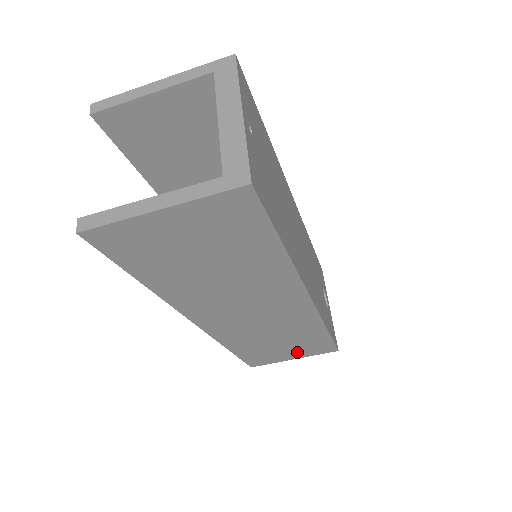
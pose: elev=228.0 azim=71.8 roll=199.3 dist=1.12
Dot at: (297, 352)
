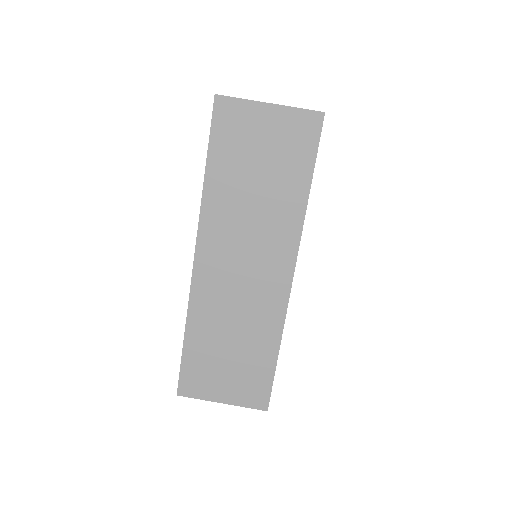
Dot at: (233, 386)
